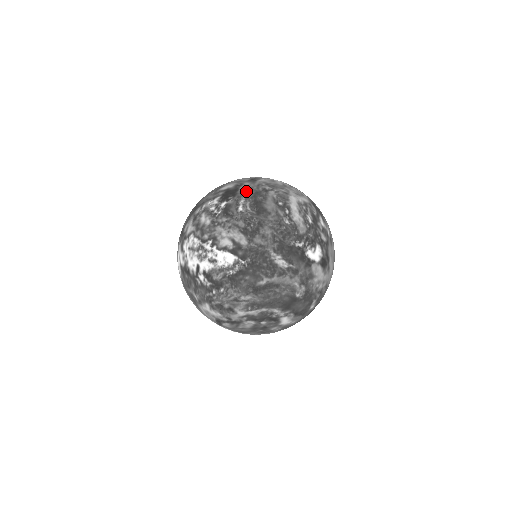
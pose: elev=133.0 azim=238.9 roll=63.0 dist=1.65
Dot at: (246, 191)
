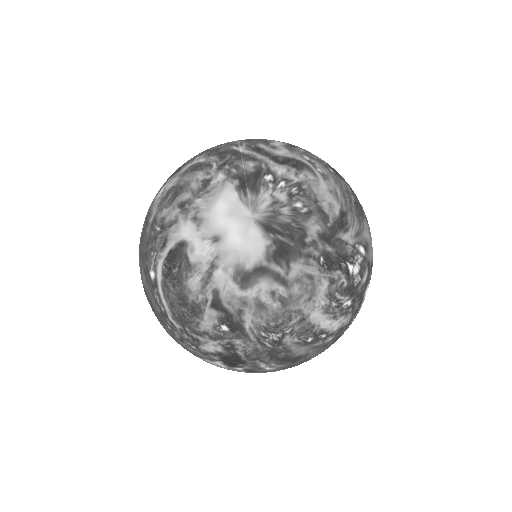
Dot at: (254, 357)
